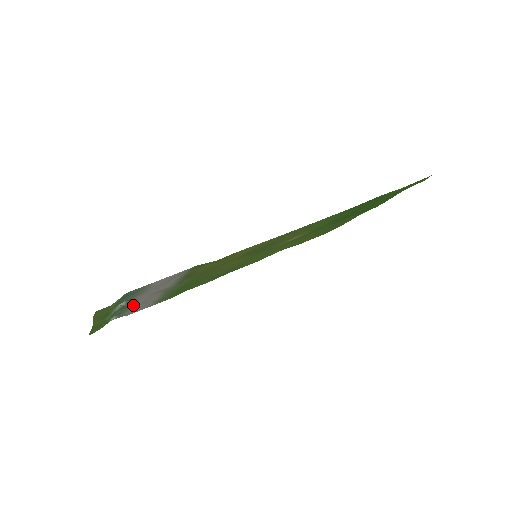
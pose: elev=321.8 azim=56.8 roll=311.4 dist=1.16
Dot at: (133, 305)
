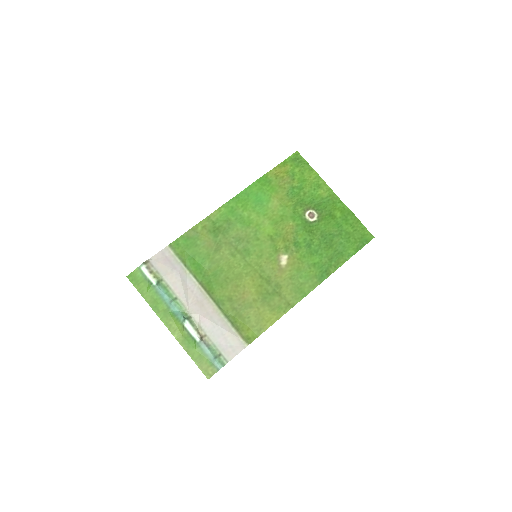
Dot at: (182, 299)
